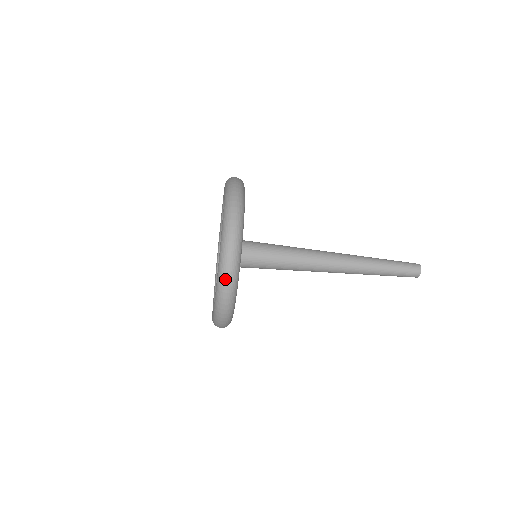
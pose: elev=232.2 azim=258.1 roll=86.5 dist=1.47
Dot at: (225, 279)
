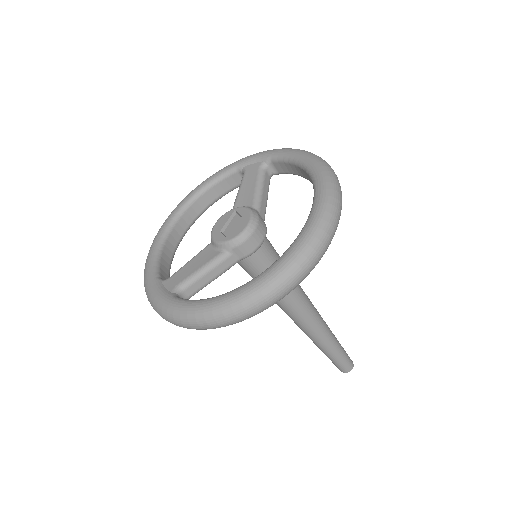
Dot at: (206, 323)
